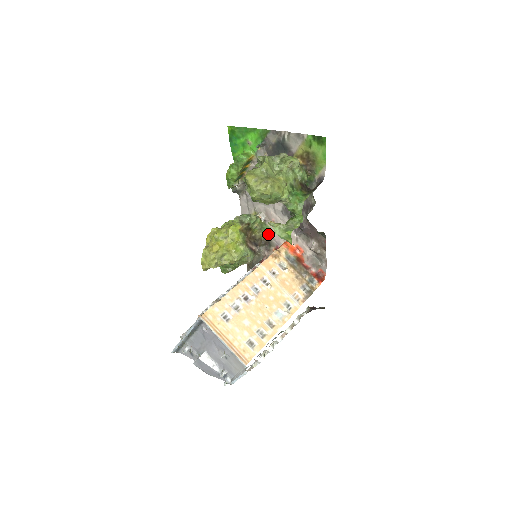
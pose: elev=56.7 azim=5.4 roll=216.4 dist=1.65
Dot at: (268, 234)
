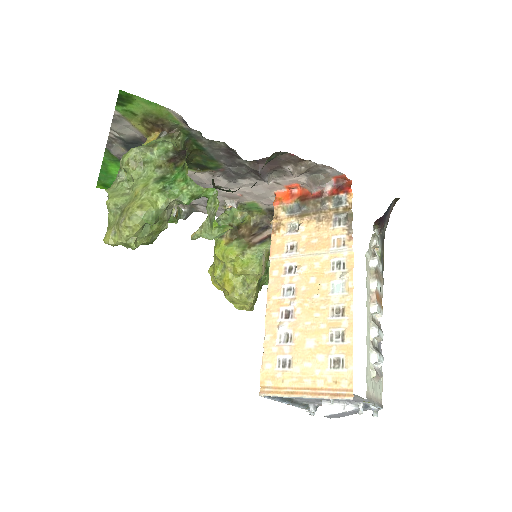
Dot at: (259, 207)
